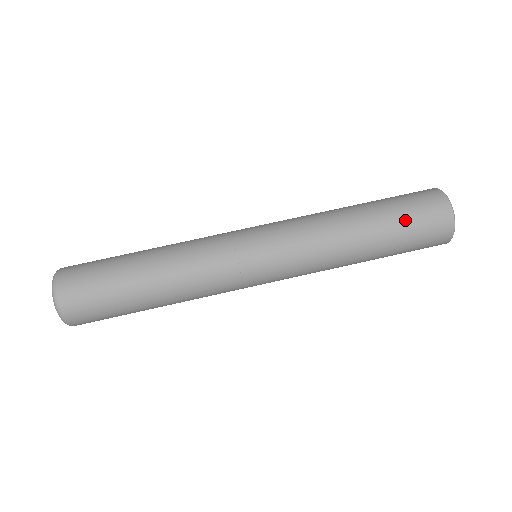
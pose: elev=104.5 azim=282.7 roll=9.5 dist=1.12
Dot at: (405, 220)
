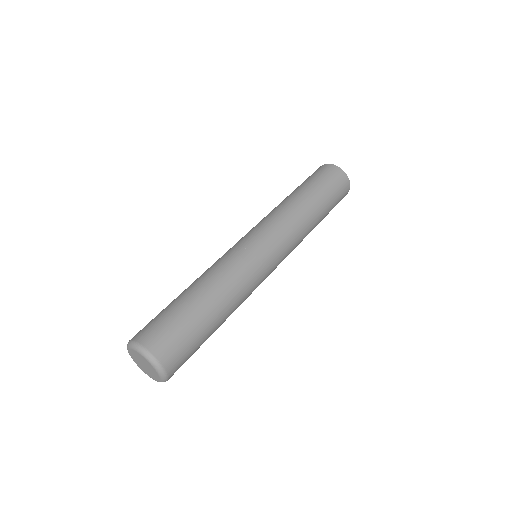
Dot at: (311, 180)
